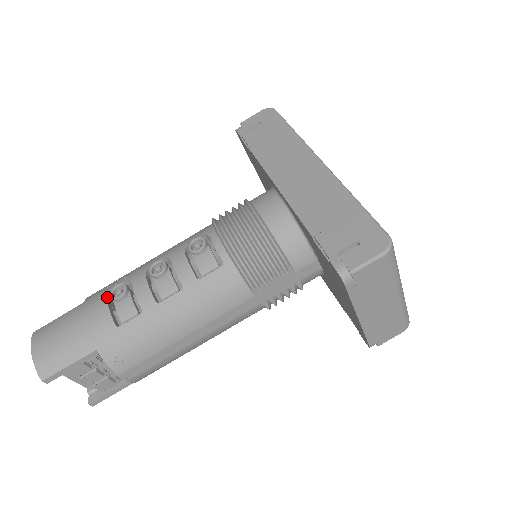
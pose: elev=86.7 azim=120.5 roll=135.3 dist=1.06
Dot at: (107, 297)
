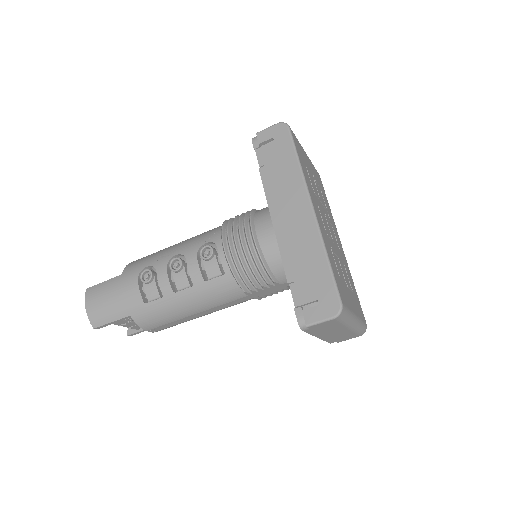
Dot at: (138, 277)
